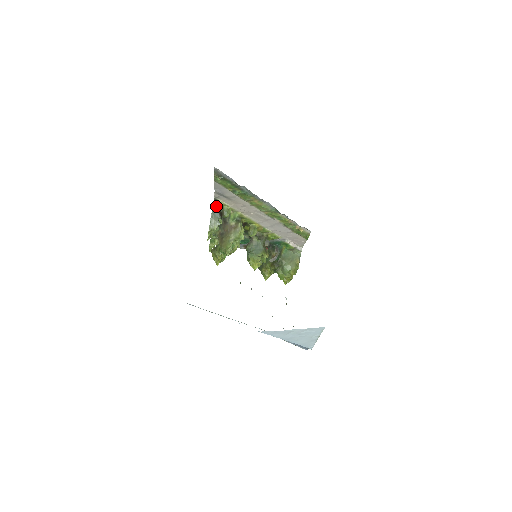
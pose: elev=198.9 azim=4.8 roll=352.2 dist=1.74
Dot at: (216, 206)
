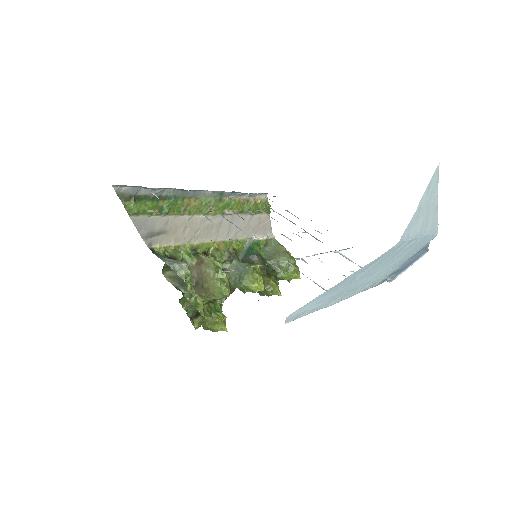
Dot at: (159, 255)
